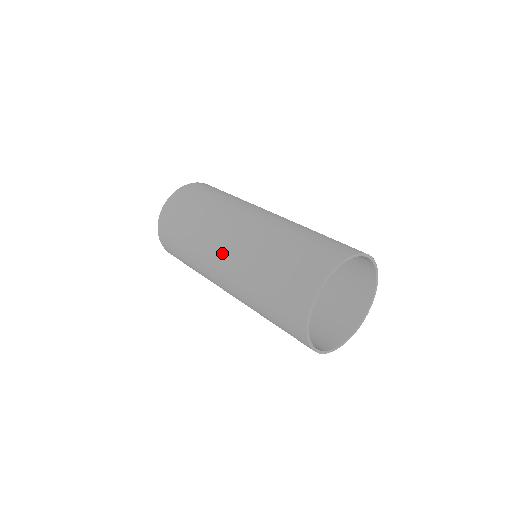
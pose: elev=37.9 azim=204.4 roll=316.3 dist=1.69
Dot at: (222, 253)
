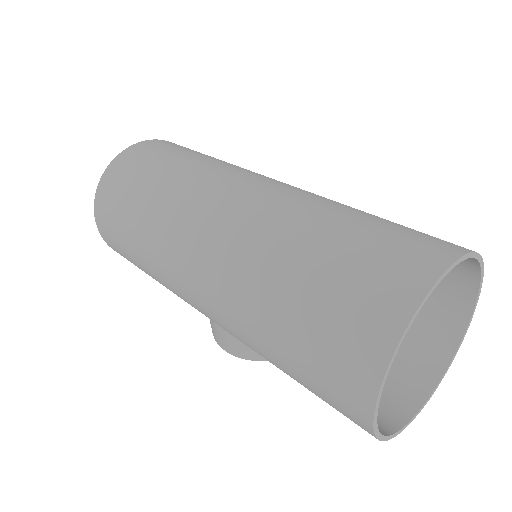
Dot at: (216, 218)
